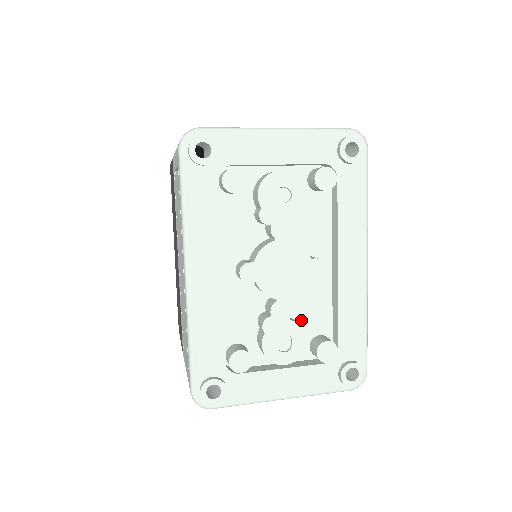
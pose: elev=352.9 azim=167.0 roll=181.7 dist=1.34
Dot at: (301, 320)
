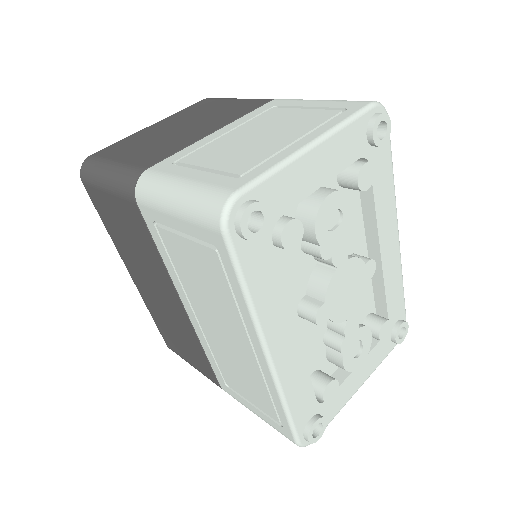
Dot at: occluded
